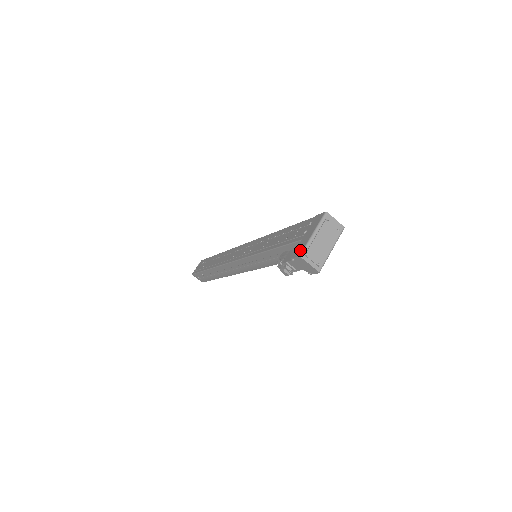
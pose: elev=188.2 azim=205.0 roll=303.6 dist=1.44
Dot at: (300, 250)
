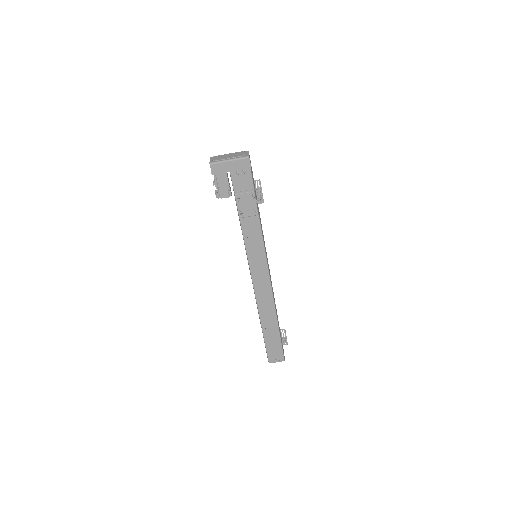
Dot at: occluded
